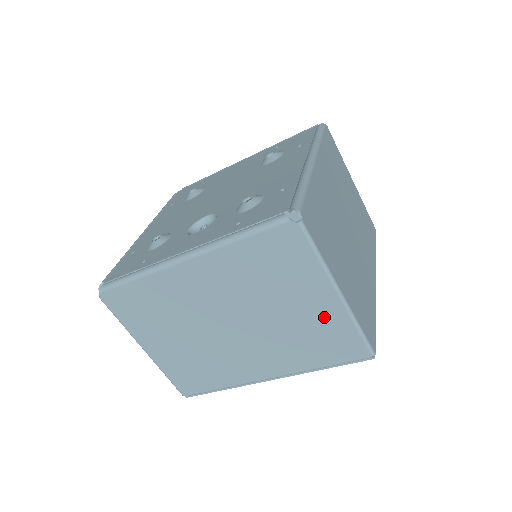
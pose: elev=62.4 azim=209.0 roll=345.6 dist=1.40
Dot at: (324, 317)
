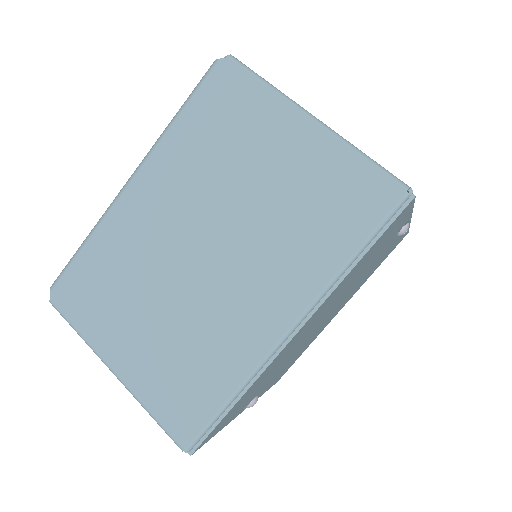
Dot at: (311, 163)
